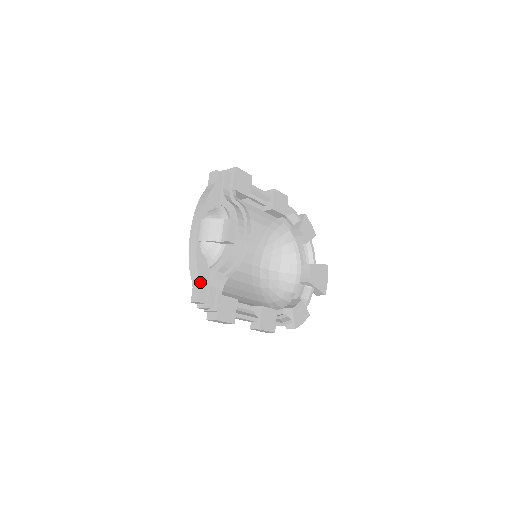
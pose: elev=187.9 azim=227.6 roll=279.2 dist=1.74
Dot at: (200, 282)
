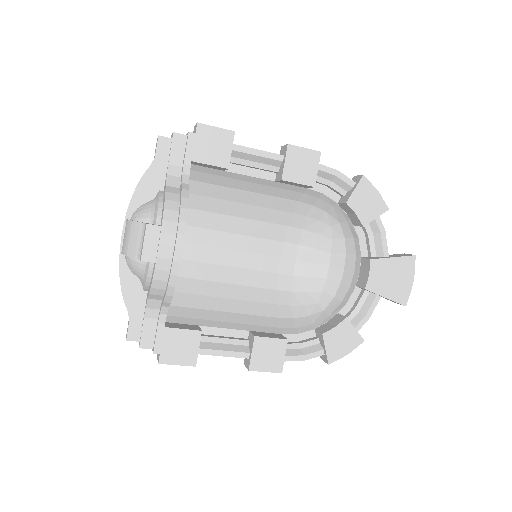
Dot at: (128, 312)
